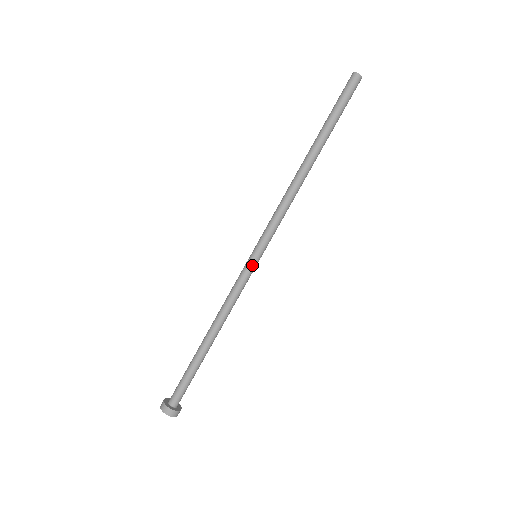
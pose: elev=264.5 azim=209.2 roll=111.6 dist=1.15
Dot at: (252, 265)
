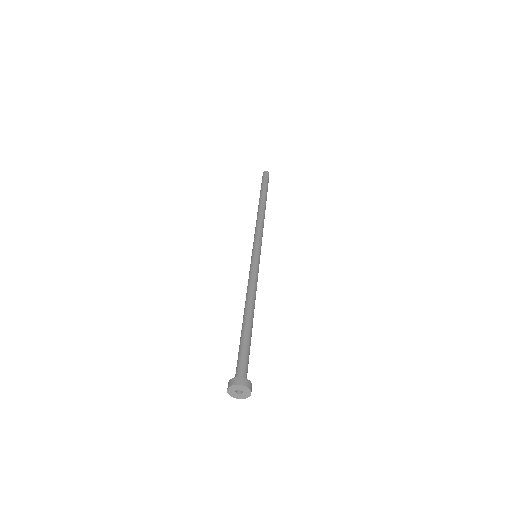
Dot at: (252, 259)
